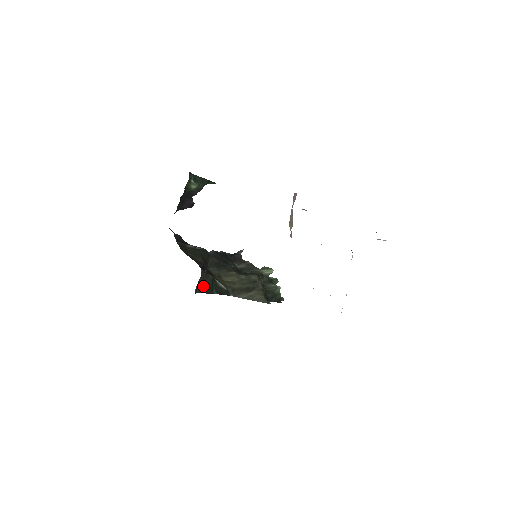
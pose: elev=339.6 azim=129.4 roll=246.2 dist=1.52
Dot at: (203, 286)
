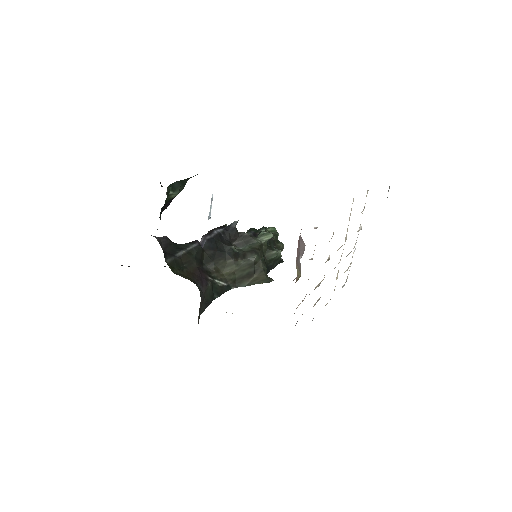
Dot at: (204, 303)
